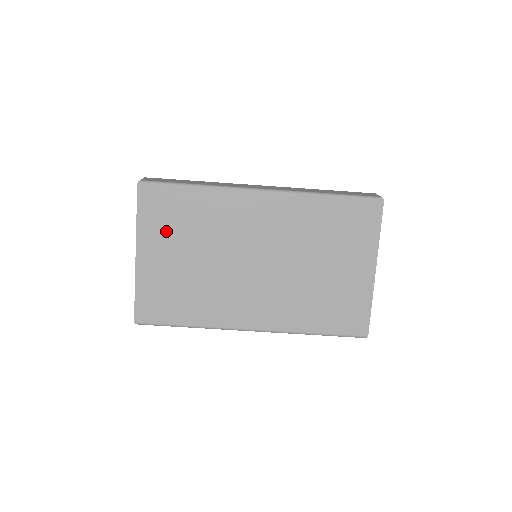
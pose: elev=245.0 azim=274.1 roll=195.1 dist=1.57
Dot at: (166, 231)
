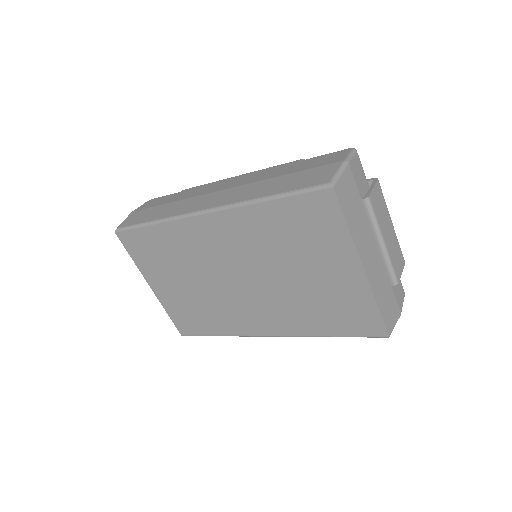
Dot at: (157, 266)
